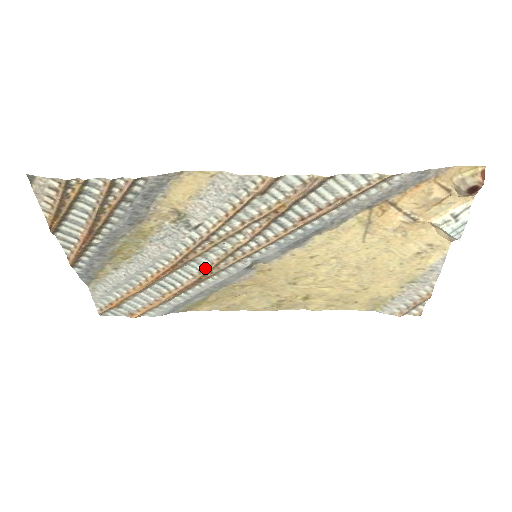
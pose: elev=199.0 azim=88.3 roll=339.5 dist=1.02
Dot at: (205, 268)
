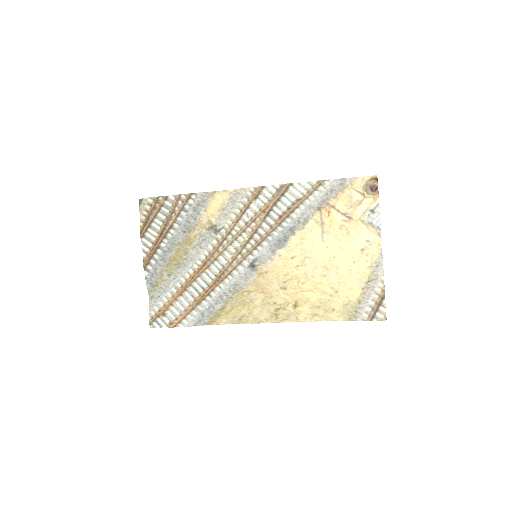
Dot at: (224, 267)
